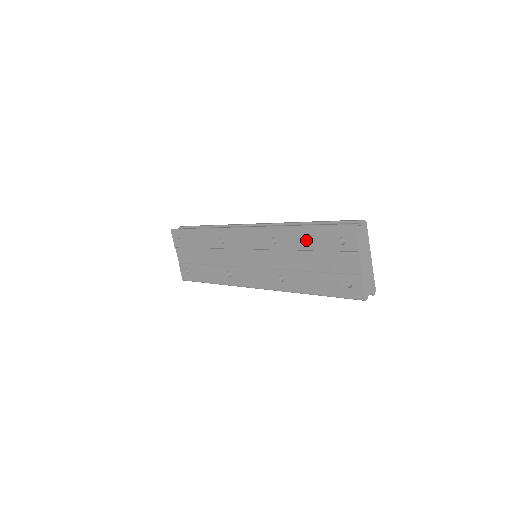
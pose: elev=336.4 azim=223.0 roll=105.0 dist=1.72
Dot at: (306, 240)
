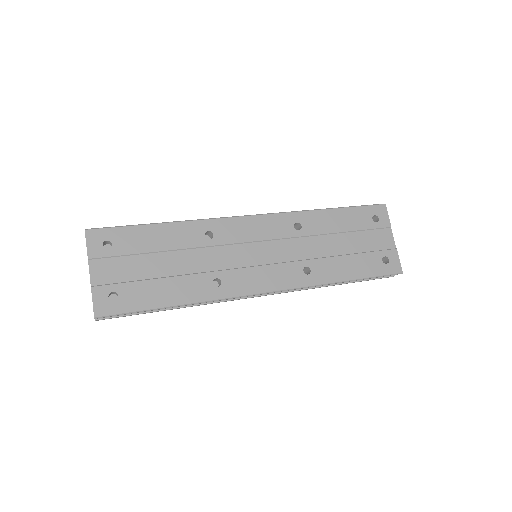
Dot at: (339, 222)
